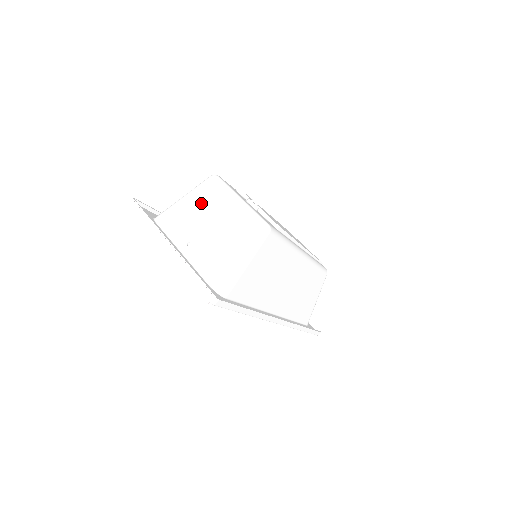
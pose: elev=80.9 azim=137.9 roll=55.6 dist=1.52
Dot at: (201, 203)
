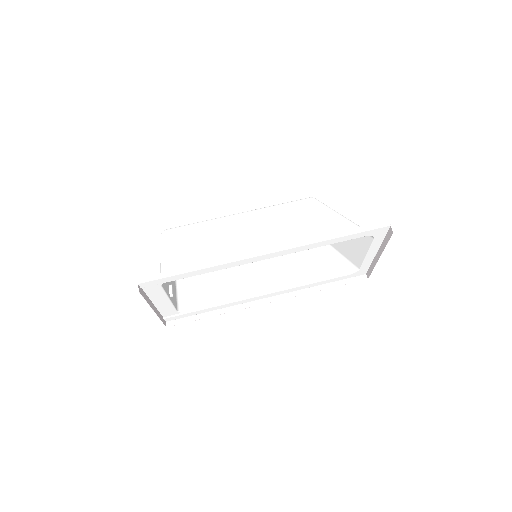
Dot at: occluded
